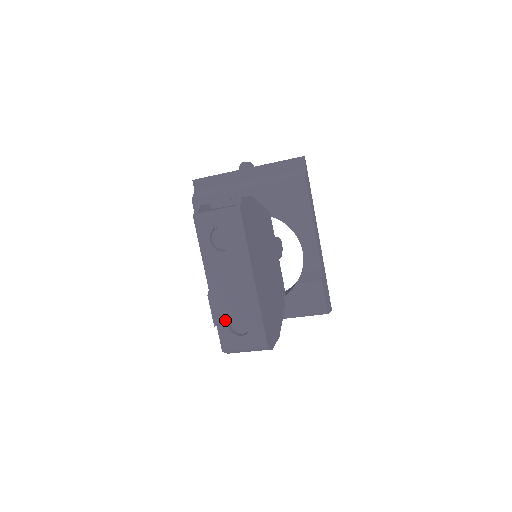
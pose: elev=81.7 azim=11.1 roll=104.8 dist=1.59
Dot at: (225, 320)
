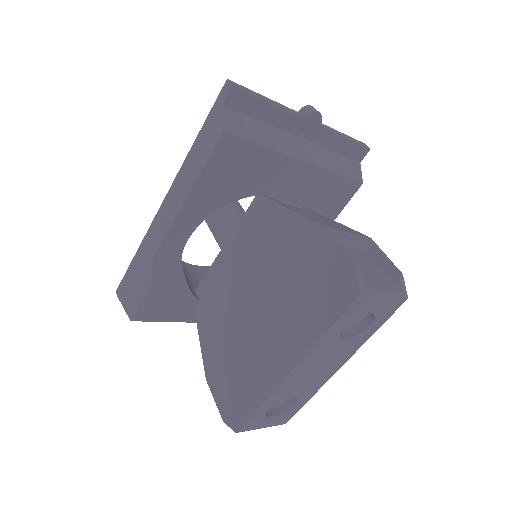
Dot at: (271, 405)
